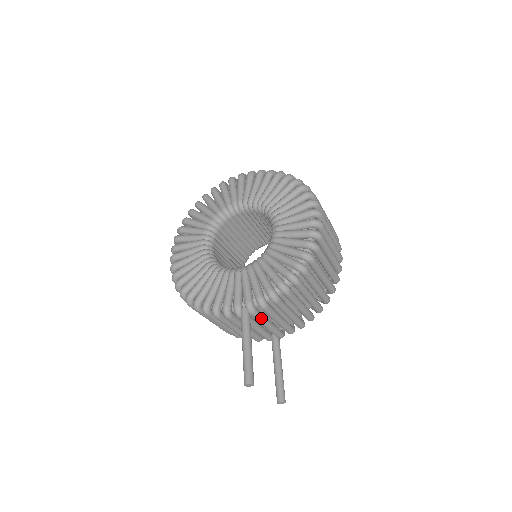
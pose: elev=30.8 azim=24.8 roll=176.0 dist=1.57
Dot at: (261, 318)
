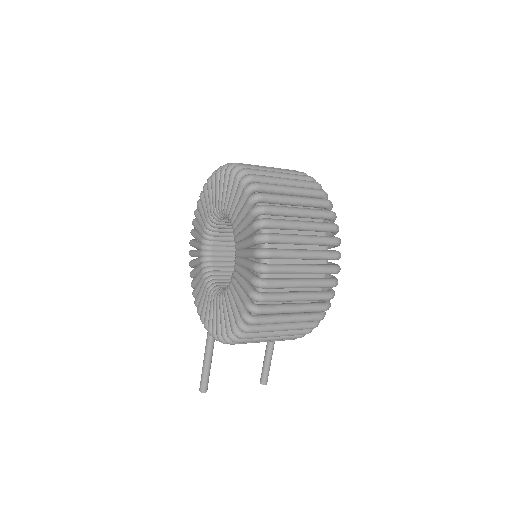
Dot at: occluded
